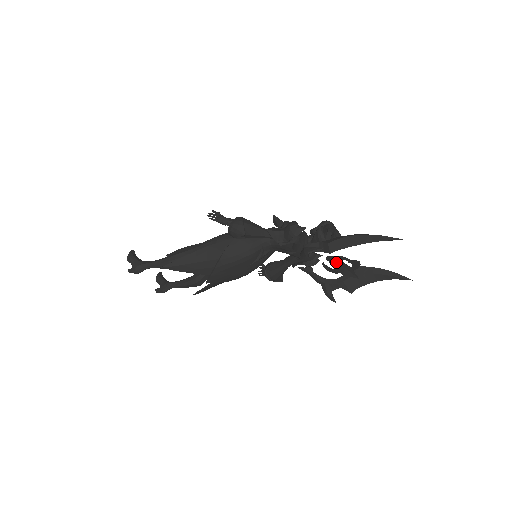
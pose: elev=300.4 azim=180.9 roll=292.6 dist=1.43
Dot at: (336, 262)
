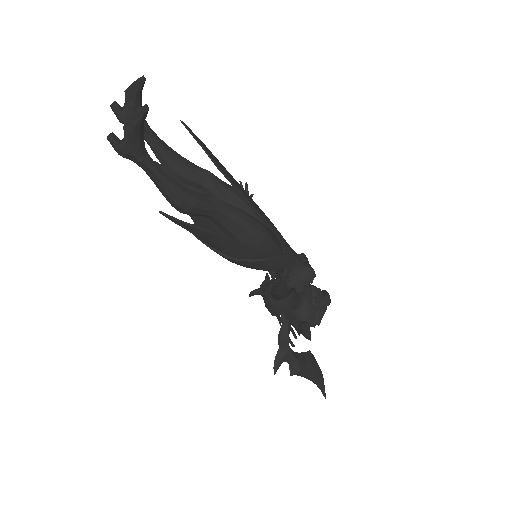
Dot at: occluded
